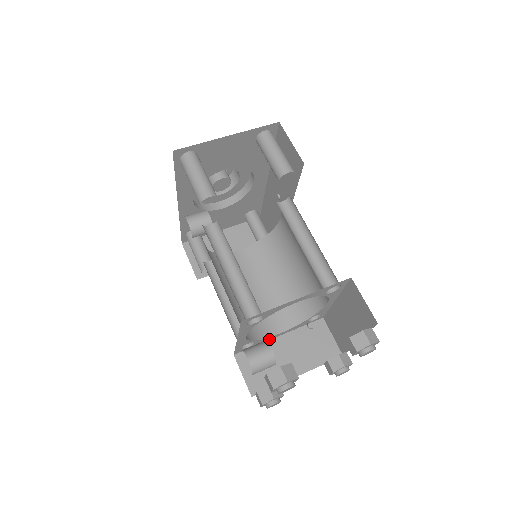
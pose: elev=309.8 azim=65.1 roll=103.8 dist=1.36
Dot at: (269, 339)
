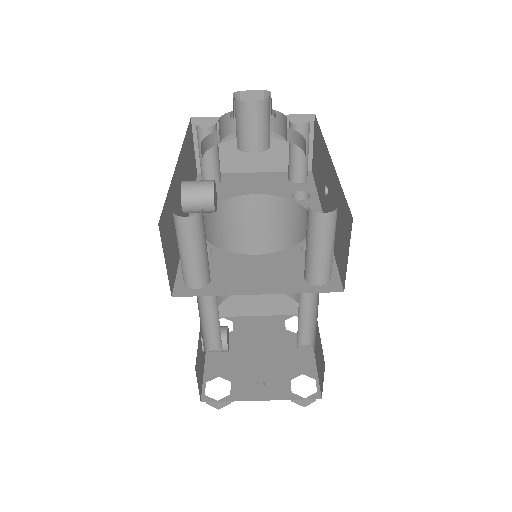
Dot at: occluded
